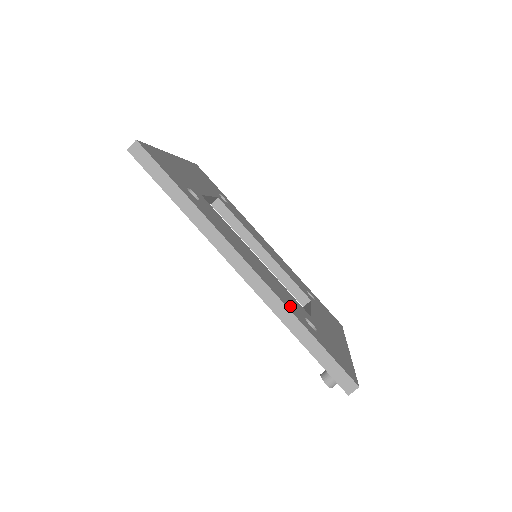
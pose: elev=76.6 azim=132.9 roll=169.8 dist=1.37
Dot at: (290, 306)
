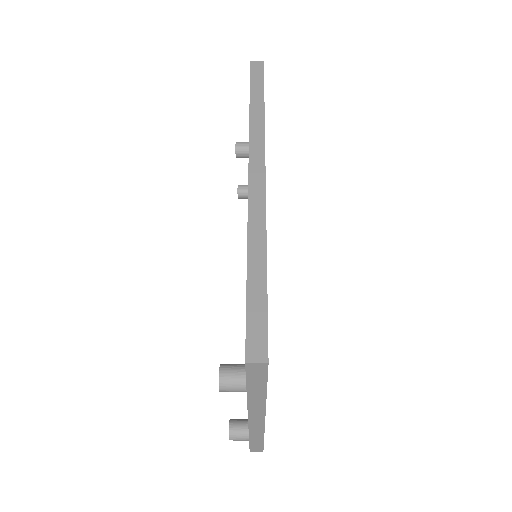
Dot at: occluded
